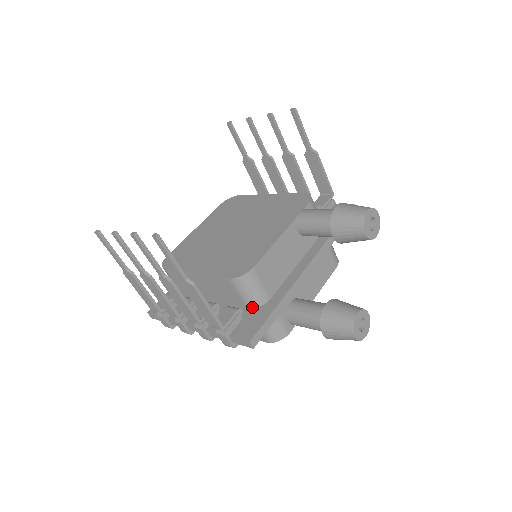
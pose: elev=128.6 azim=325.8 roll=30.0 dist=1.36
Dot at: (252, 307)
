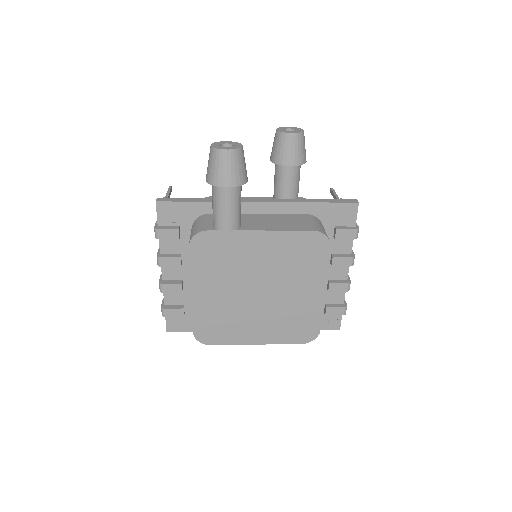
Dot at: occluded
